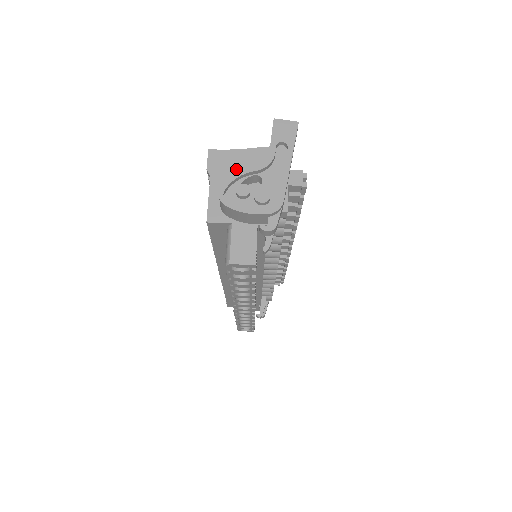
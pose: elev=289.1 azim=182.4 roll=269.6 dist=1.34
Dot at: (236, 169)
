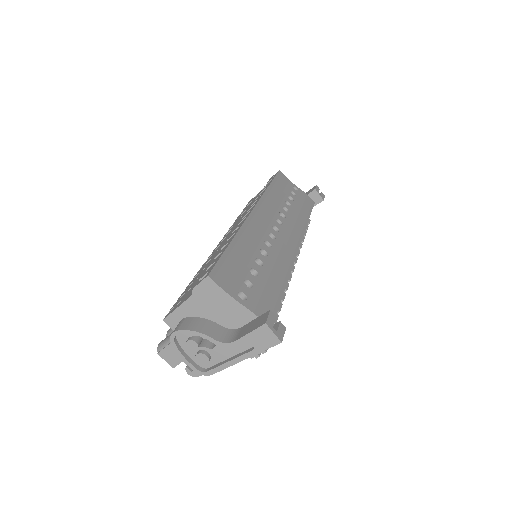
Dot at: (215, 308)
